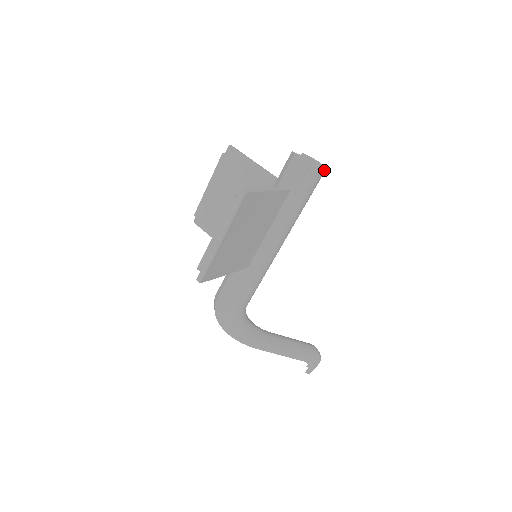
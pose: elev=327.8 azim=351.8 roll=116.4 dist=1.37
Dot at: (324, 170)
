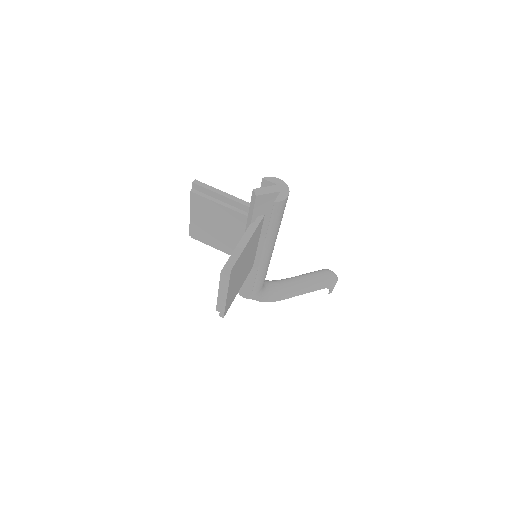
Dot at: (288, 195)
